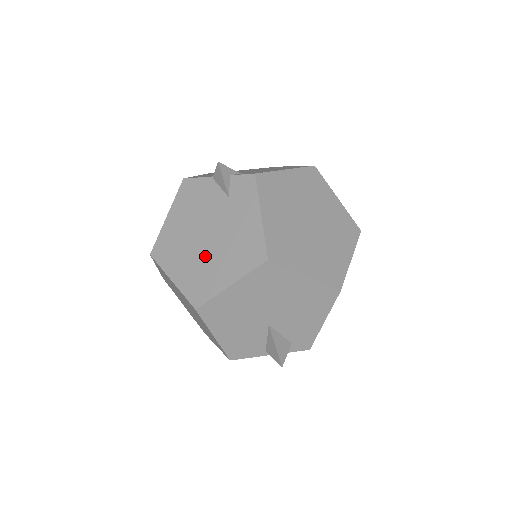
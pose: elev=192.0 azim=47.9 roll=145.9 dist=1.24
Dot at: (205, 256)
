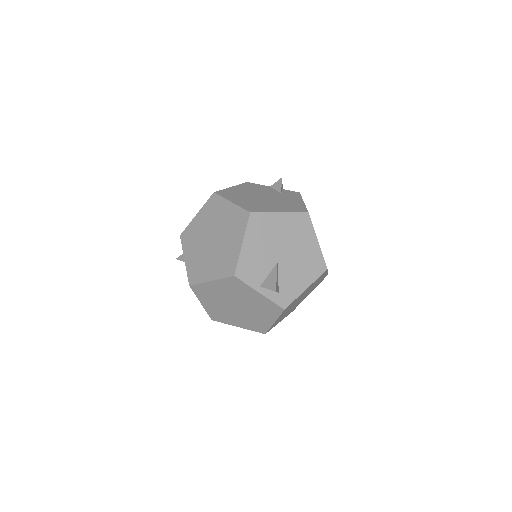
Dot at: (261, 201)
